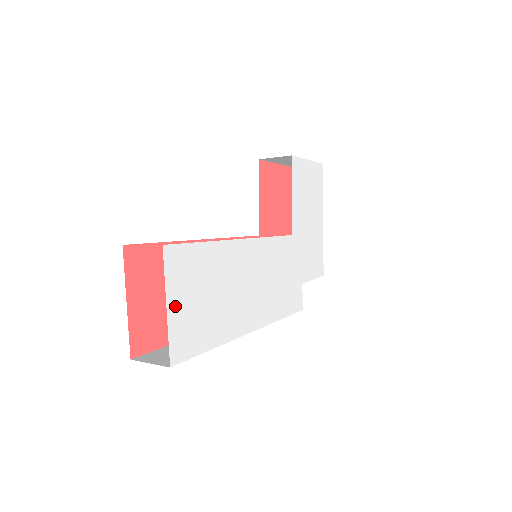
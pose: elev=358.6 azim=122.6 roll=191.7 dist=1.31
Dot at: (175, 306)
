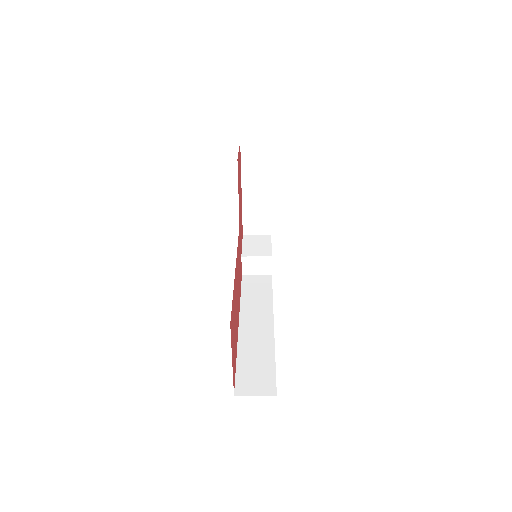
Dot at: occluded
